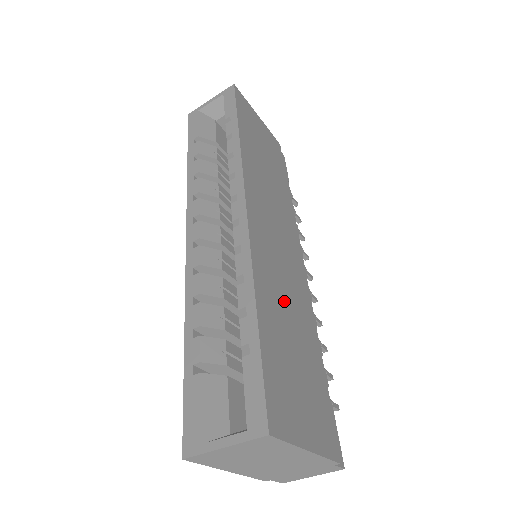
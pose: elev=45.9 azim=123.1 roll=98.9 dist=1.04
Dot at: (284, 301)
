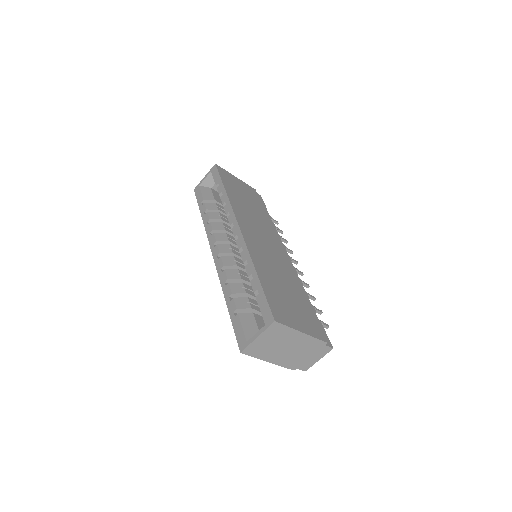
Dot at: (274, 270)
